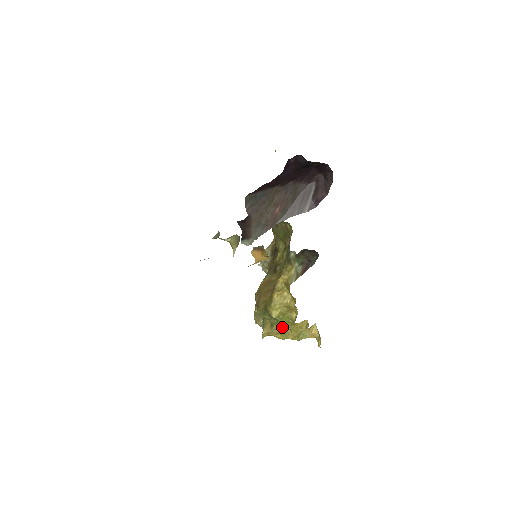
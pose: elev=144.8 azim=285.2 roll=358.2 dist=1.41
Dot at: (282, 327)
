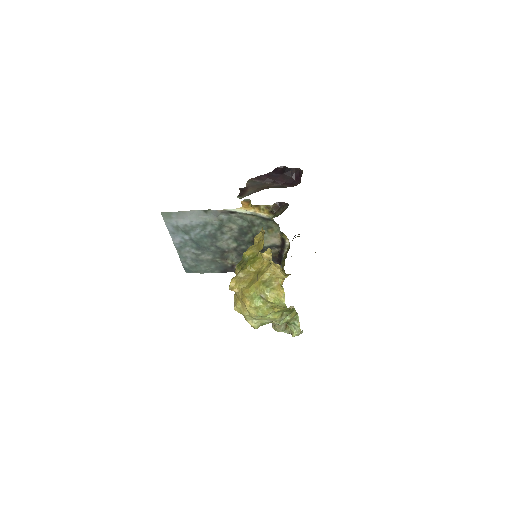
Dot at: (251, 275)
